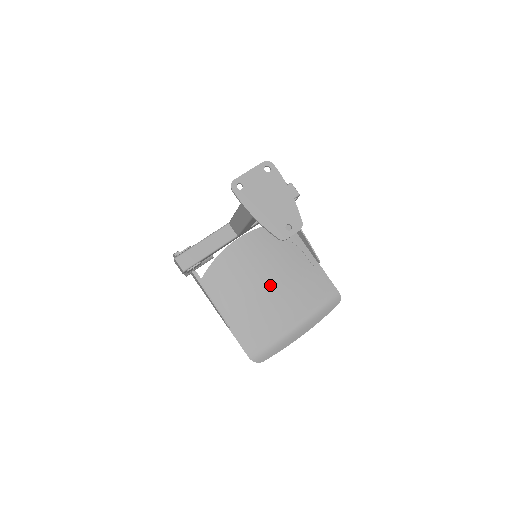
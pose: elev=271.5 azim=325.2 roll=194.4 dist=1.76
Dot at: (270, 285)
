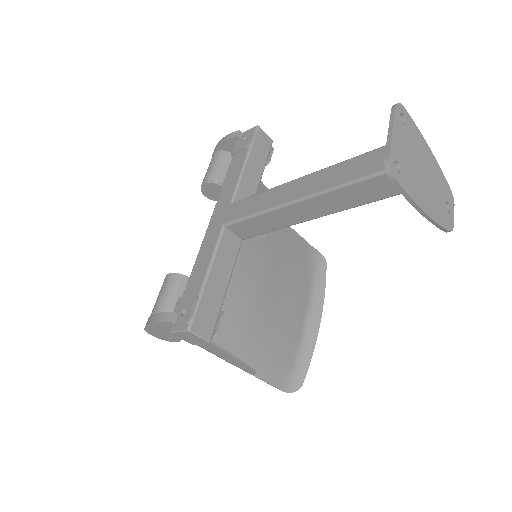
Dot at: (267, 285)
